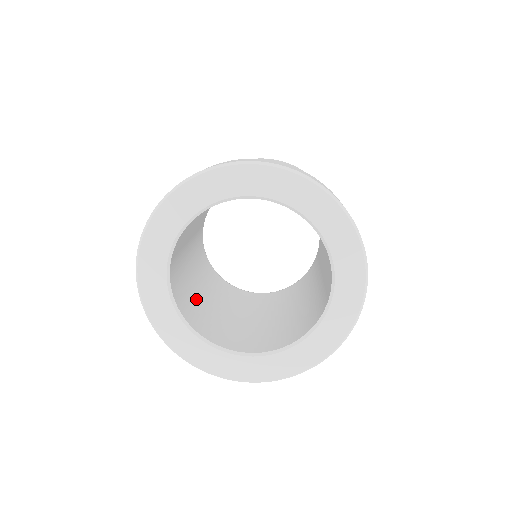
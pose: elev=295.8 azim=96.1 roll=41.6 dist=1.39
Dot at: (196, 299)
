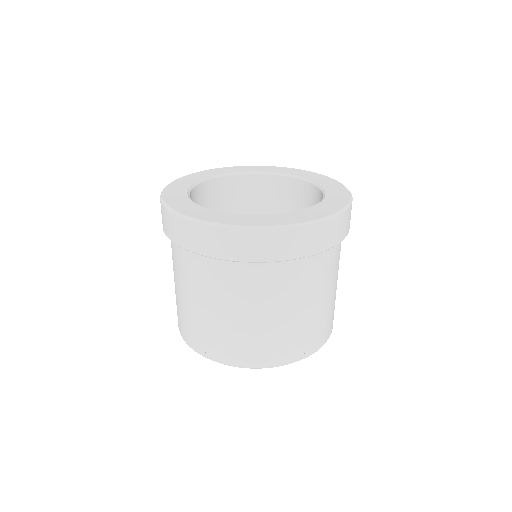
Dot at: occluded
